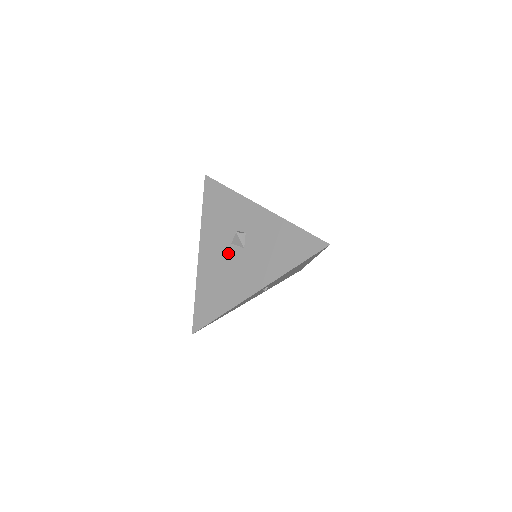
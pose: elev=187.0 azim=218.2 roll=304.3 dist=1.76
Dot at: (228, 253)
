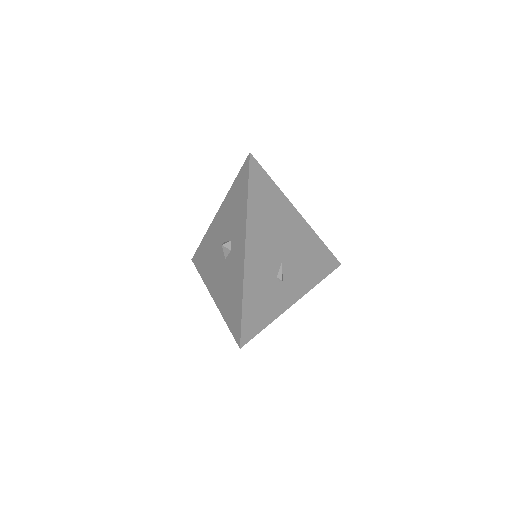
Dot at: (221, 245)
